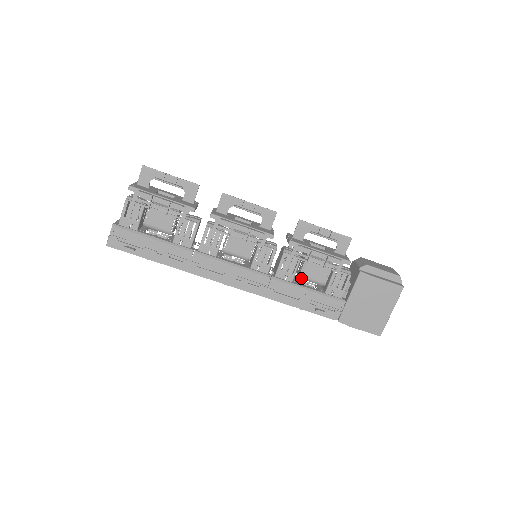
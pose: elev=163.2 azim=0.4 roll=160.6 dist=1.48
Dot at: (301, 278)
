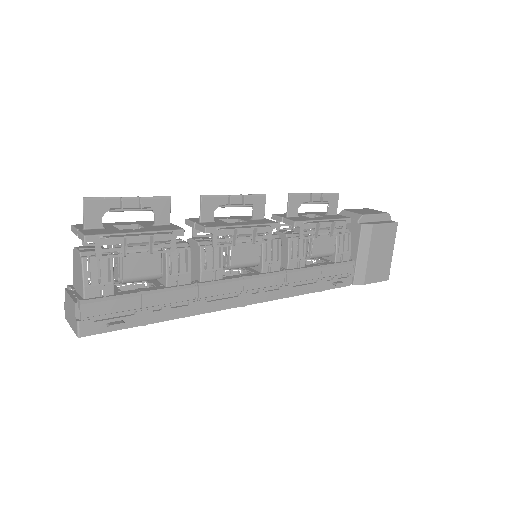
Dot at: (311, 258)
